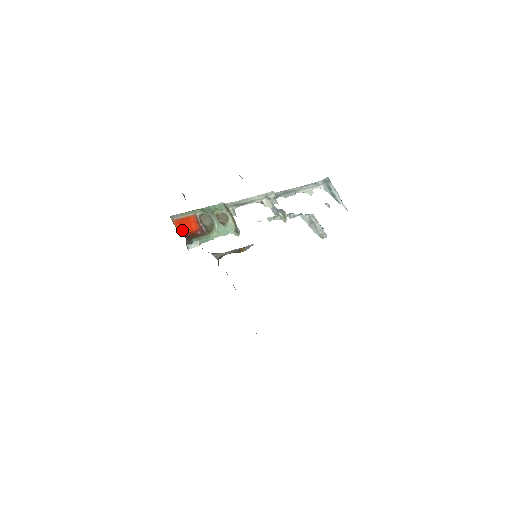
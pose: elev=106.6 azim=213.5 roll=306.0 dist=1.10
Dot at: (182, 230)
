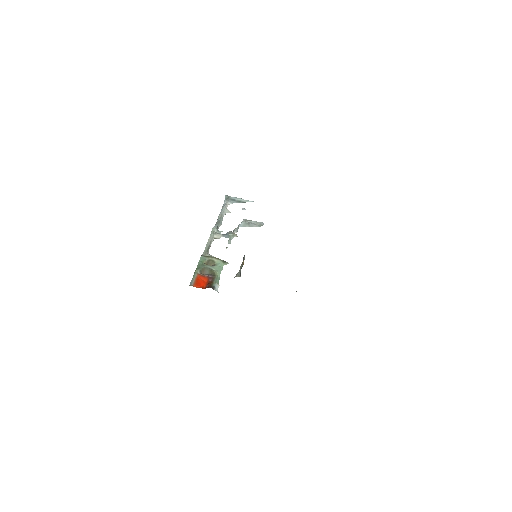
Dot at: (202, 287)
